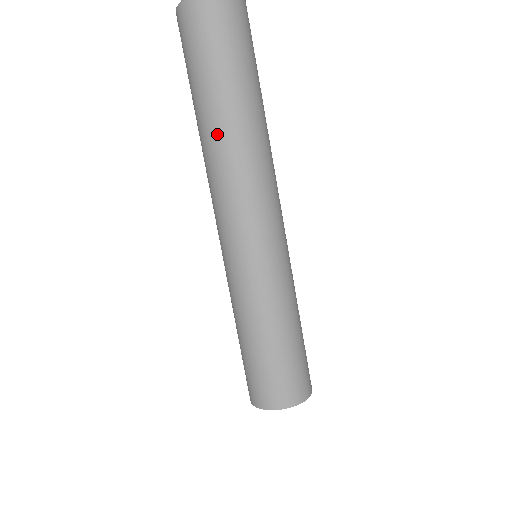
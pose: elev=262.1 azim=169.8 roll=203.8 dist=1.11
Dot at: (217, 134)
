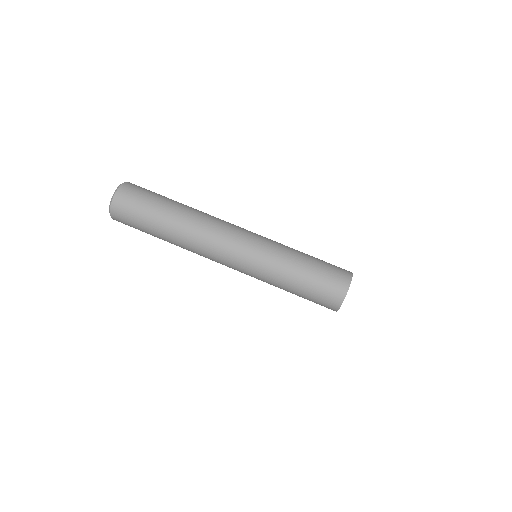
Dot at: (189, 213)
